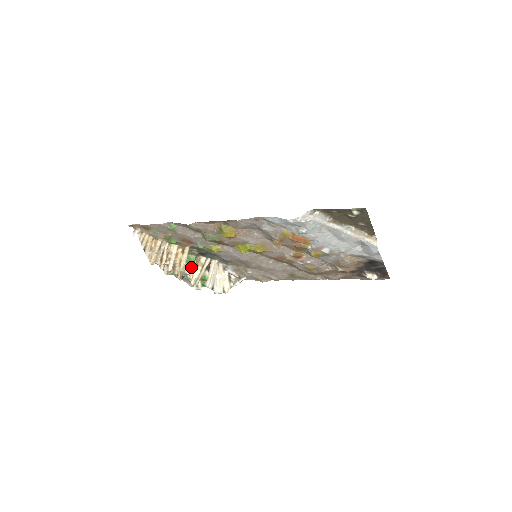
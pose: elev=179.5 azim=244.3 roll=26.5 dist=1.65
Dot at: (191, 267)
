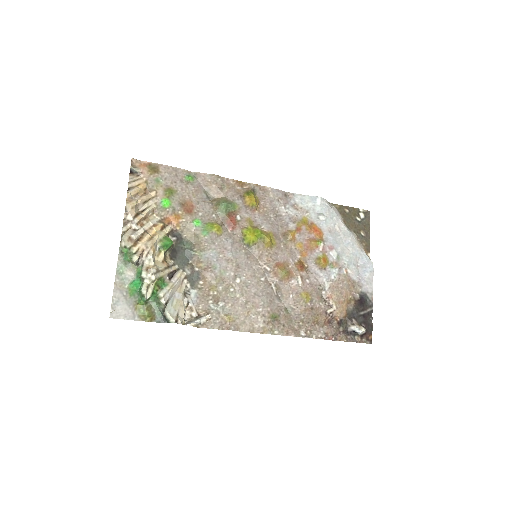
Dot at: (155, 257)
